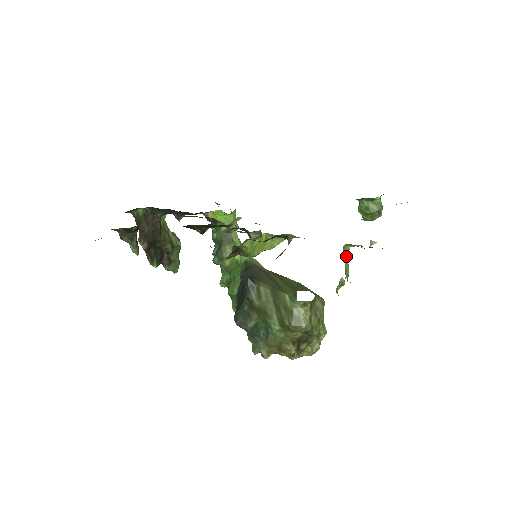
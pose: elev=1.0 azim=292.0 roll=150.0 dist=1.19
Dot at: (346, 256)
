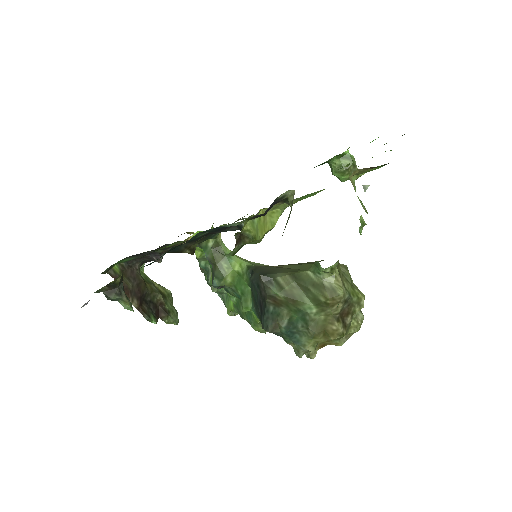
Dot at: (355, 191)
